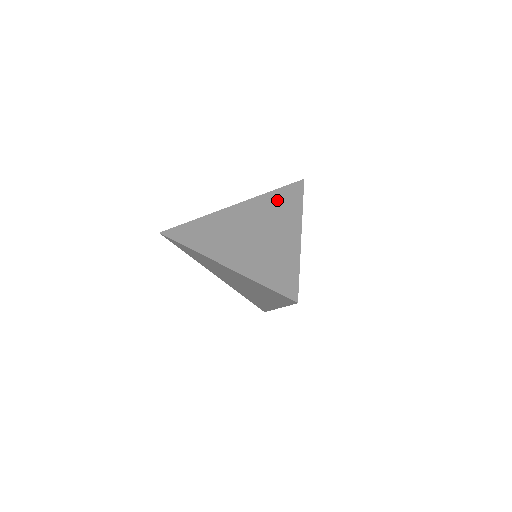
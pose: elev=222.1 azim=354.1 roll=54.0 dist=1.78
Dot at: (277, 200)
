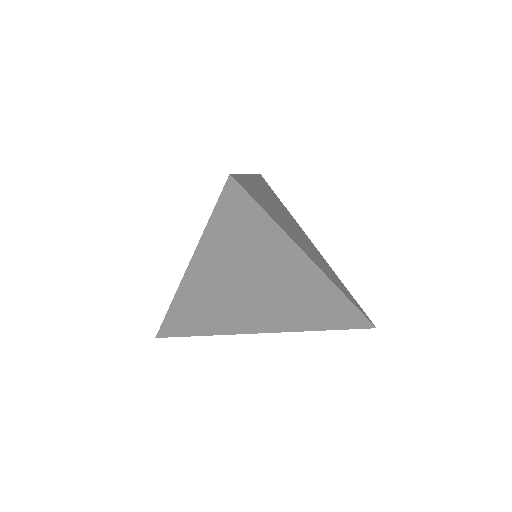
Dot at: (269, 190)
